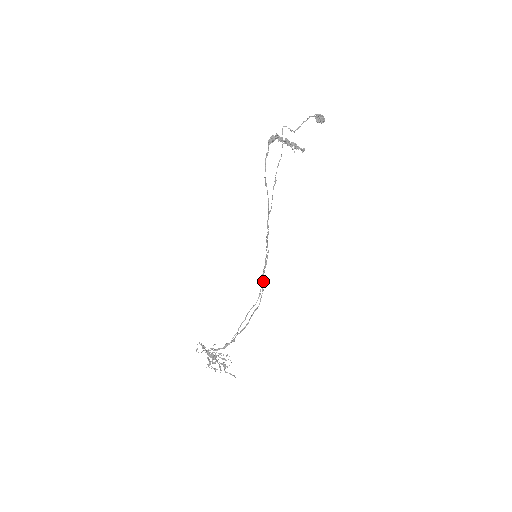
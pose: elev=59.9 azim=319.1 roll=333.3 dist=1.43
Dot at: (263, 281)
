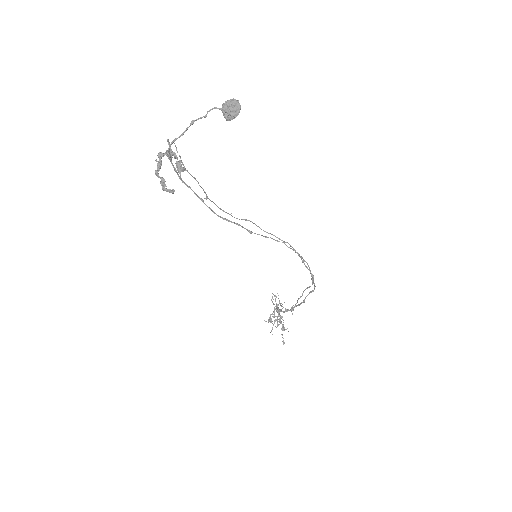
Dot at: (308, 269)
